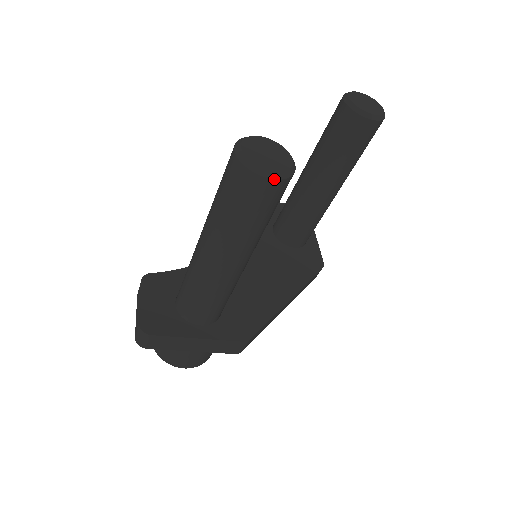
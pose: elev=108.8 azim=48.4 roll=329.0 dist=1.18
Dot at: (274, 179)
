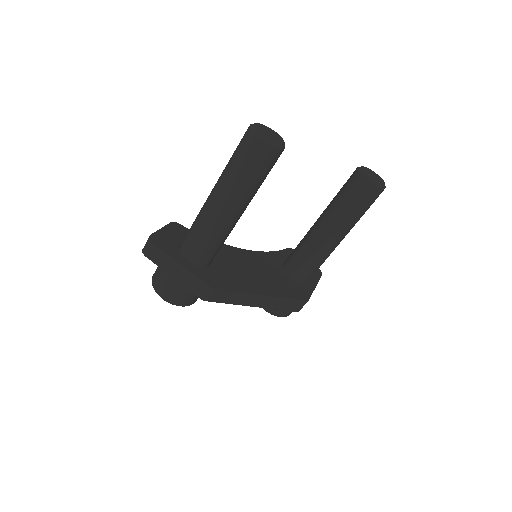
Dot at: (263, 141)
